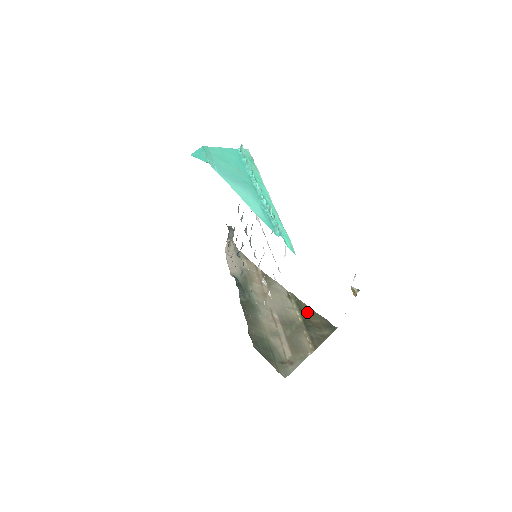
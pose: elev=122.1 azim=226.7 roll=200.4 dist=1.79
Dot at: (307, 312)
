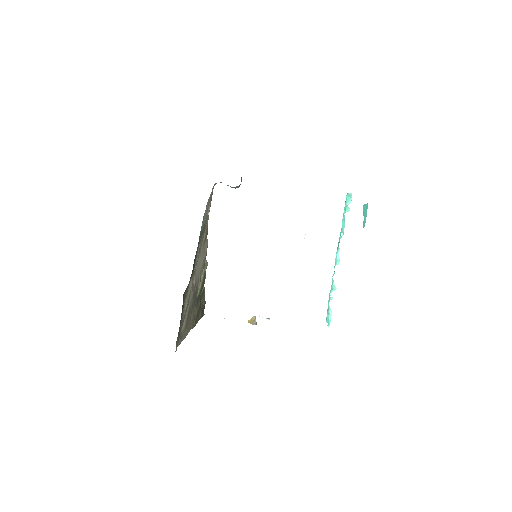
Dot at: (203, 288)
